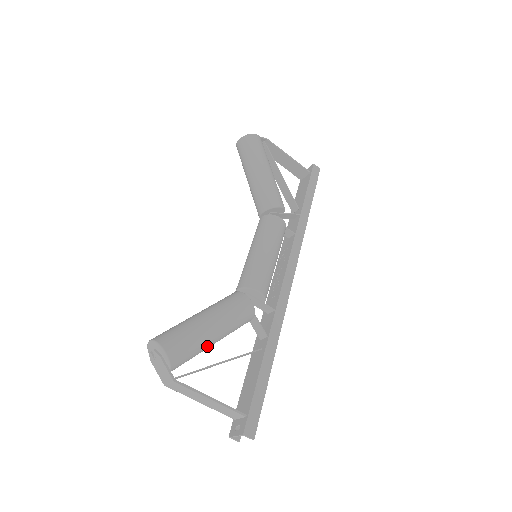
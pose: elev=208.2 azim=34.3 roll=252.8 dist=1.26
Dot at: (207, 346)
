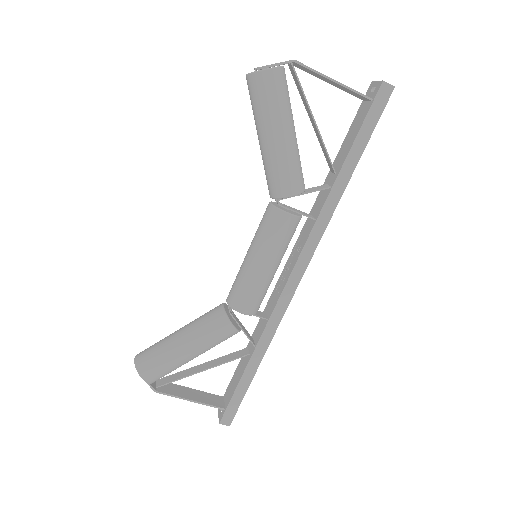
Dot at: (187, 362)
